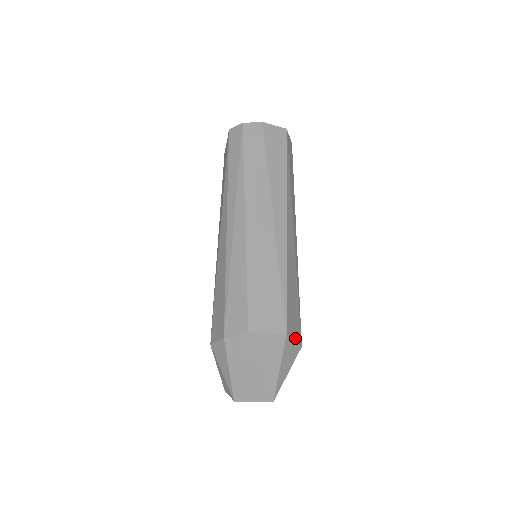
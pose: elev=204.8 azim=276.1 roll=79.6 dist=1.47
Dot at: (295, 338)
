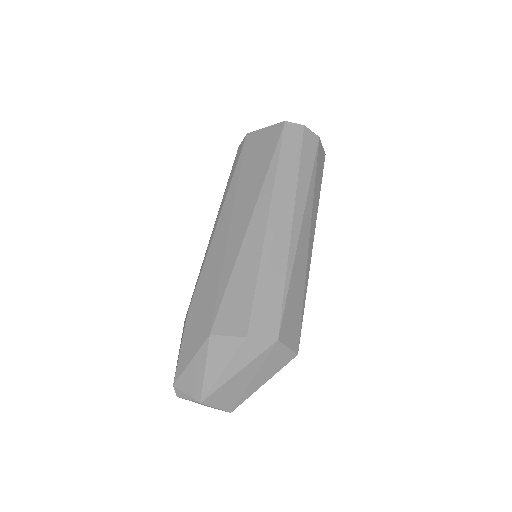
Dot at: occluded
